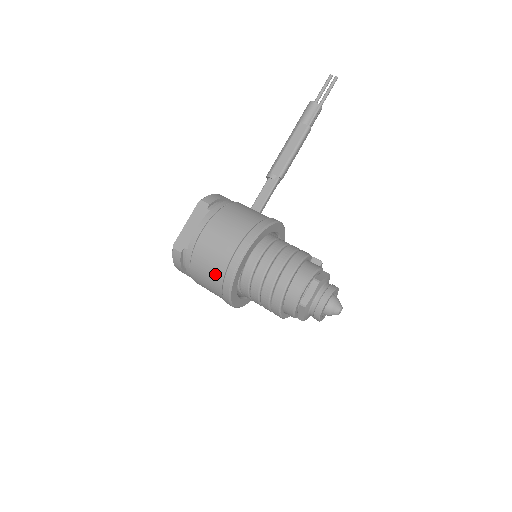
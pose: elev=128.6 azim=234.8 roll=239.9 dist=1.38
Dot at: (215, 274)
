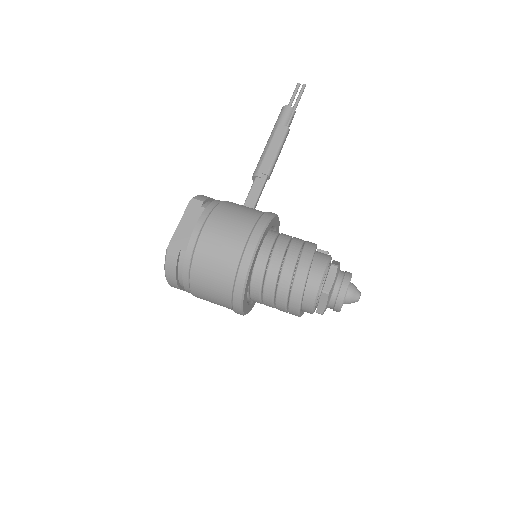
Dot at: (224, 271)
